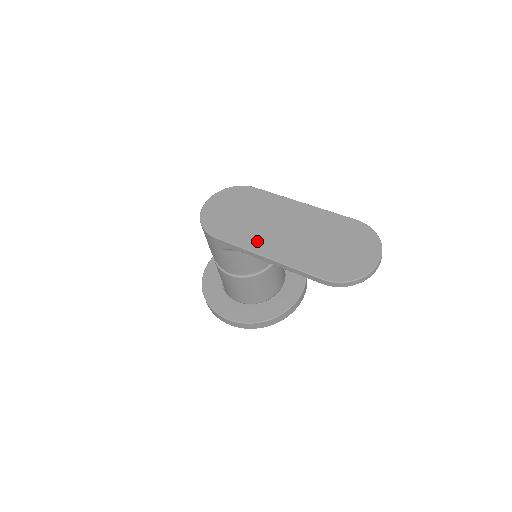
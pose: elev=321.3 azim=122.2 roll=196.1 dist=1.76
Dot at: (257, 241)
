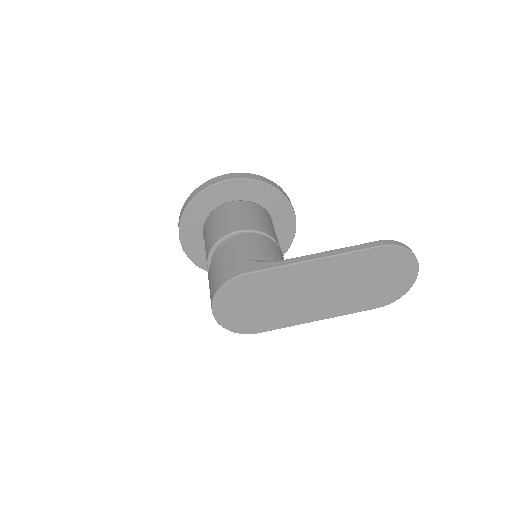
Dot at: (300, 315)
